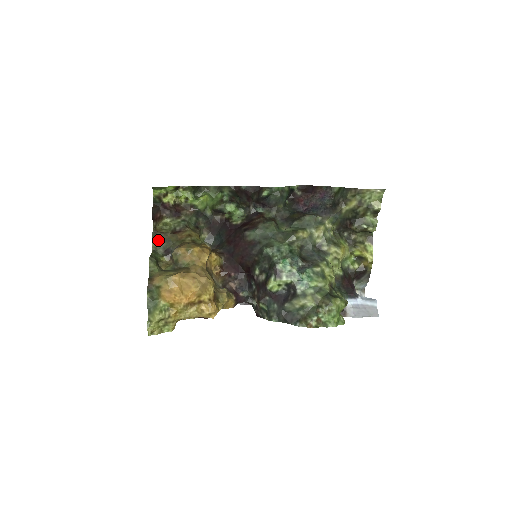
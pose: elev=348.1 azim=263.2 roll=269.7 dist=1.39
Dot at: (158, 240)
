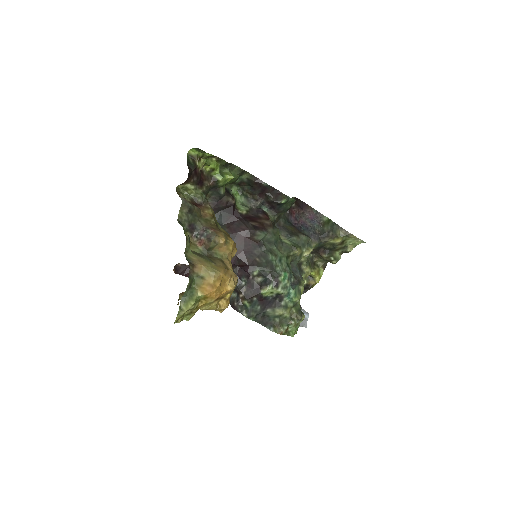
Dot at: (187, 211)
